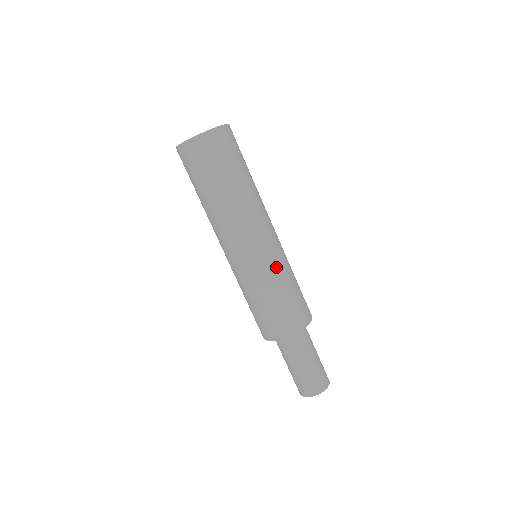
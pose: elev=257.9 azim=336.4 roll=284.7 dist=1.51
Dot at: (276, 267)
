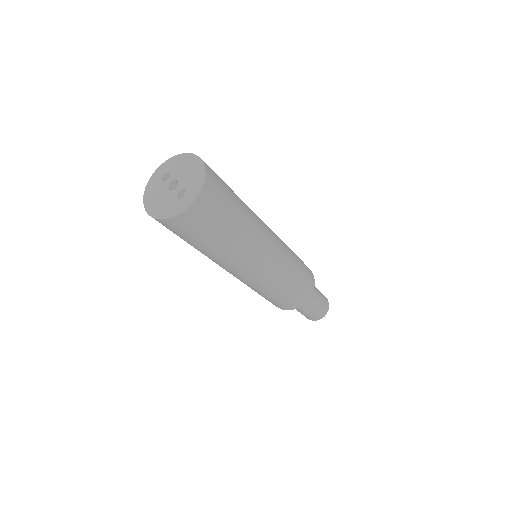
Dot at: (284, 271)
